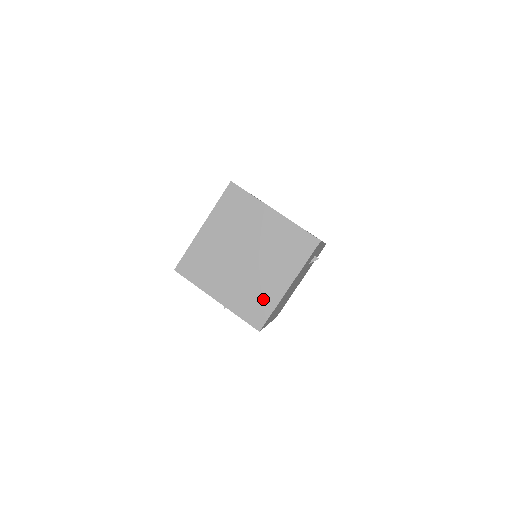
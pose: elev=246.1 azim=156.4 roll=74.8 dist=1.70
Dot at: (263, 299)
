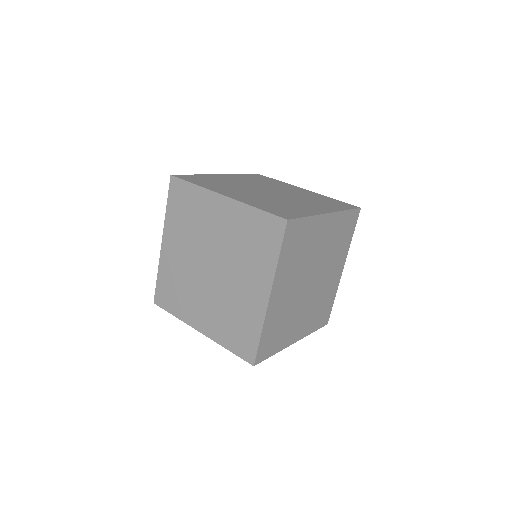
Dot at: (180, 301)
